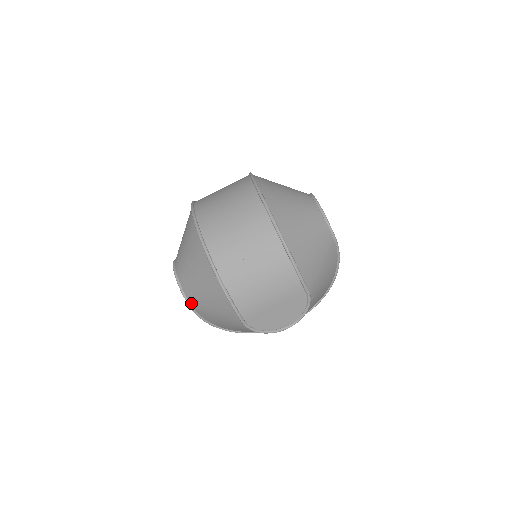
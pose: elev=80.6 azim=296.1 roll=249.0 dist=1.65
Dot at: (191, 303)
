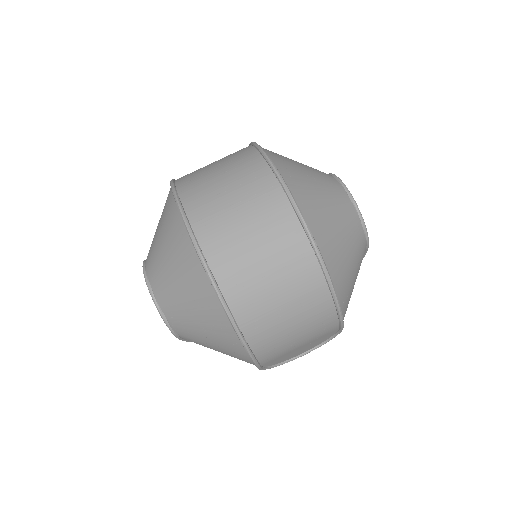
Dot at: (179, 335)
